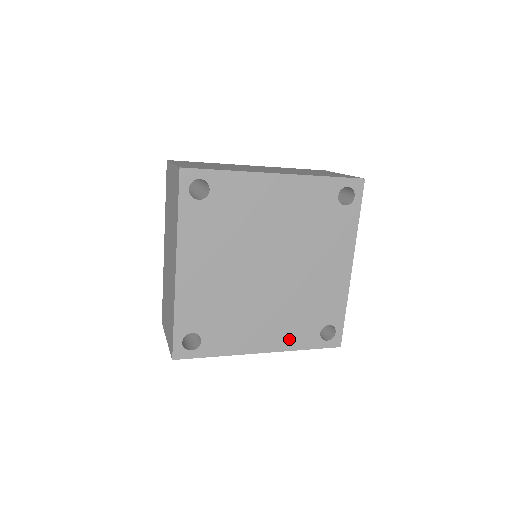
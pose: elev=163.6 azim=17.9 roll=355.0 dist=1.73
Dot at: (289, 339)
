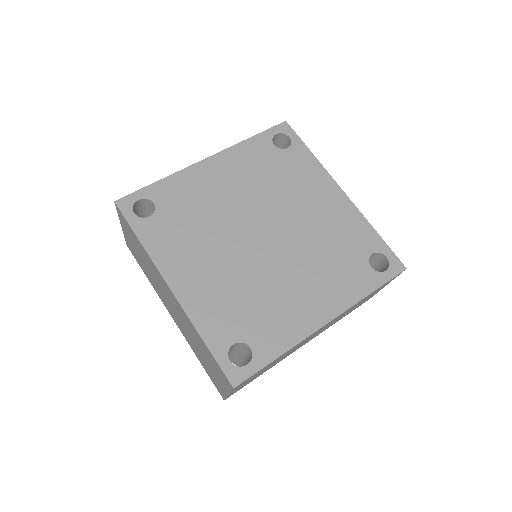
Dot at: (204, 310)
